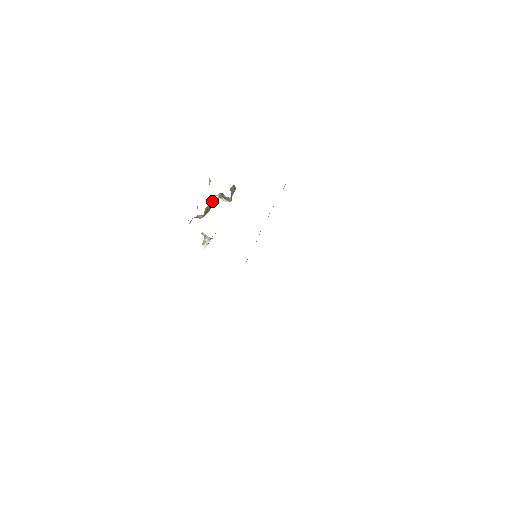
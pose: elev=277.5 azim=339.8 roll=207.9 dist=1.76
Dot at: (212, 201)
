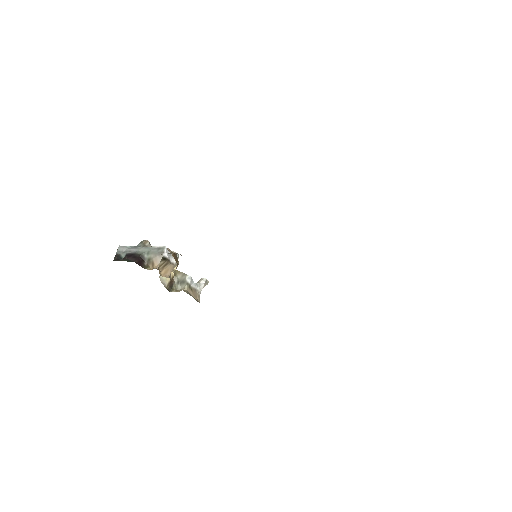
Dot at: occluded
